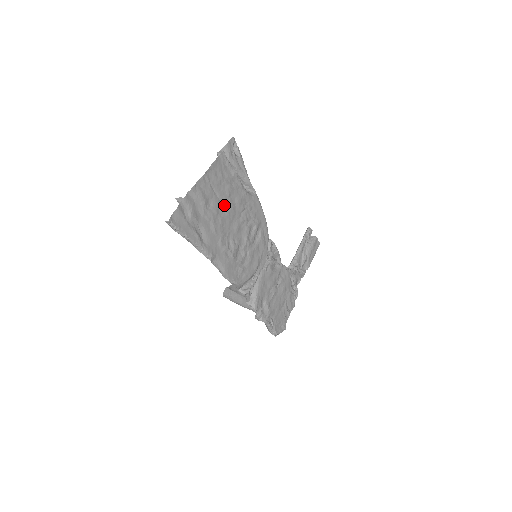
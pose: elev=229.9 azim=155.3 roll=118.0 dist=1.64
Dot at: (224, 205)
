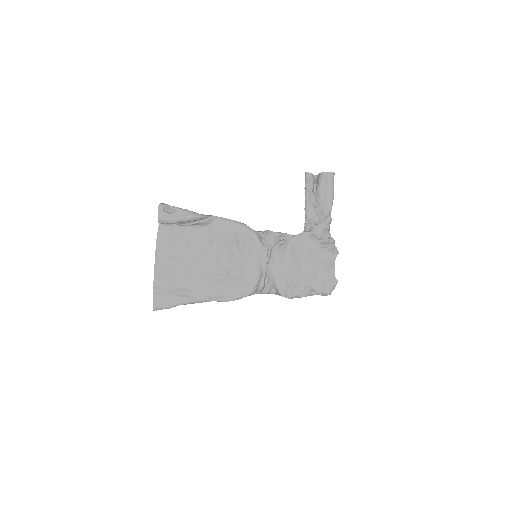
Dot at: (190, 257)
